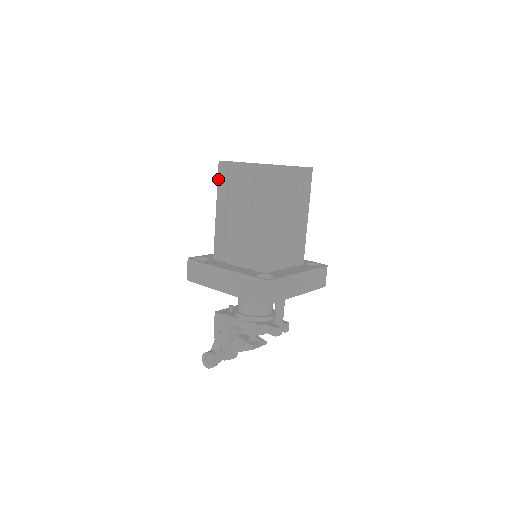
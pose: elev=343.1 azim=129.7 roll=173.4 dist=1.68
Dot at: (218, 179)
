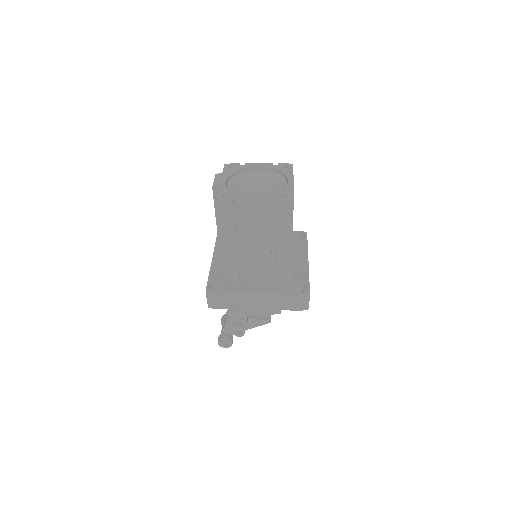
Dot at: (220, 216)
